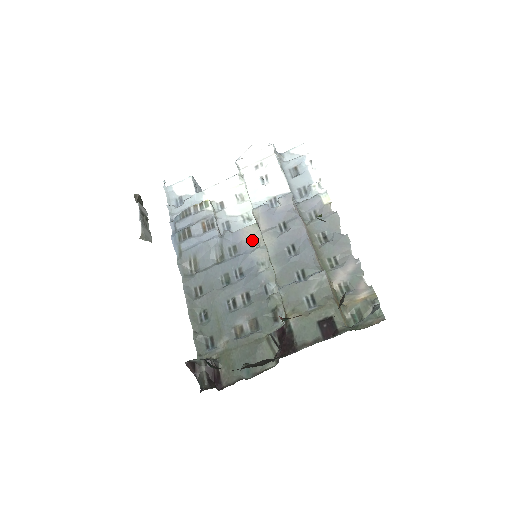
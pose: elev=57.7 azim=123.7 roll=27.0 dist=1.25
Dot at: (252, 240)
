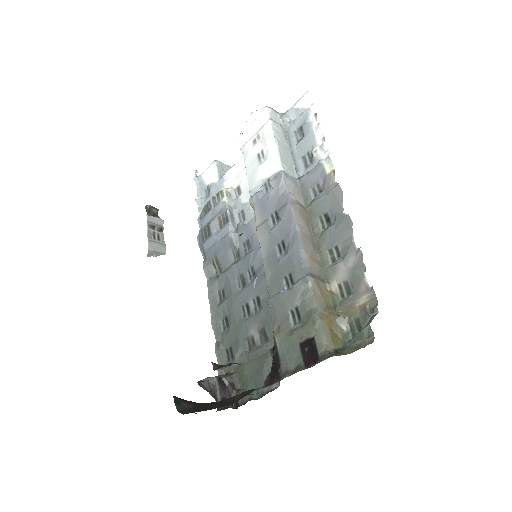
Dot at: occluded
